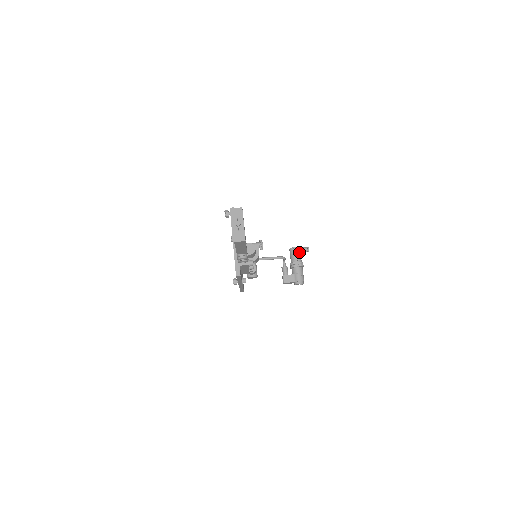
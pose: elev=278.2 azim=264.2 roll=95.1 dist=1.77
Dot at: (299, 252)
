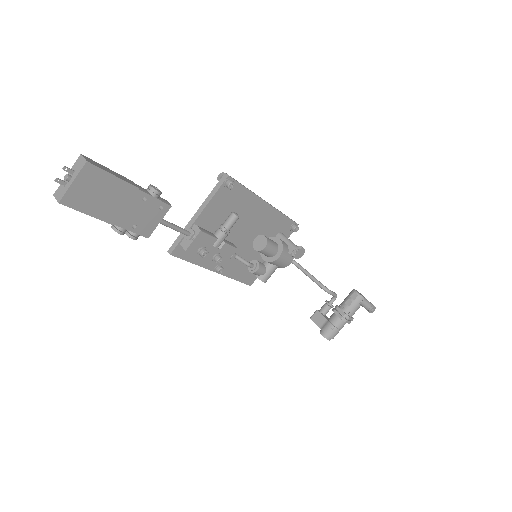
Dot at: (357, 302)
